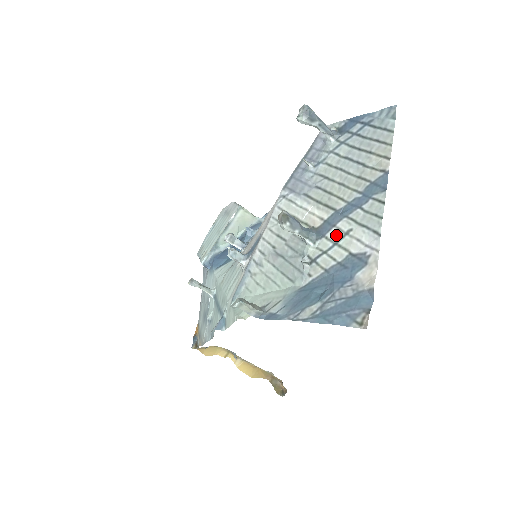
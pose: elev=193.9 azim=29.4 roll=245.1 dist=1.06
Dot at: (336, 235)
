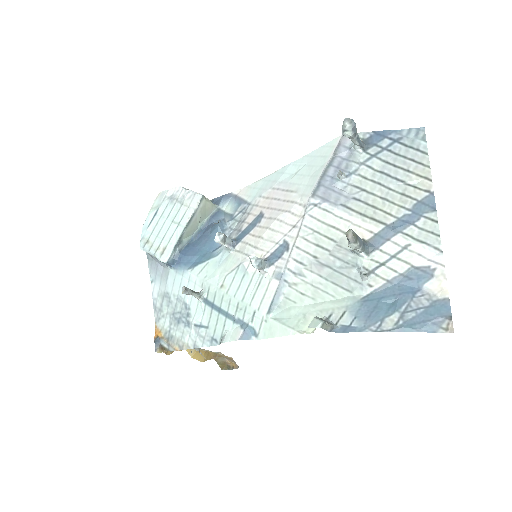
Dot at: (393, 249)
